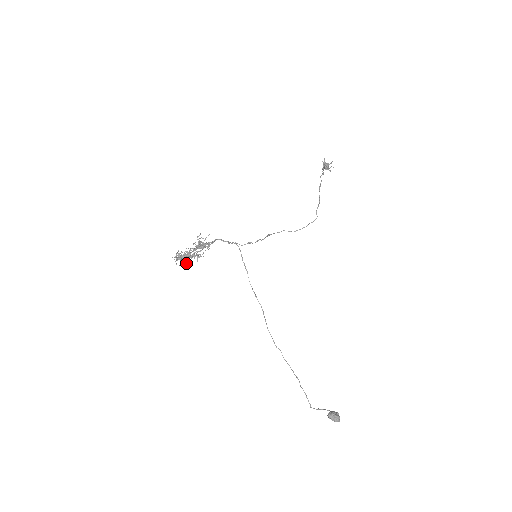
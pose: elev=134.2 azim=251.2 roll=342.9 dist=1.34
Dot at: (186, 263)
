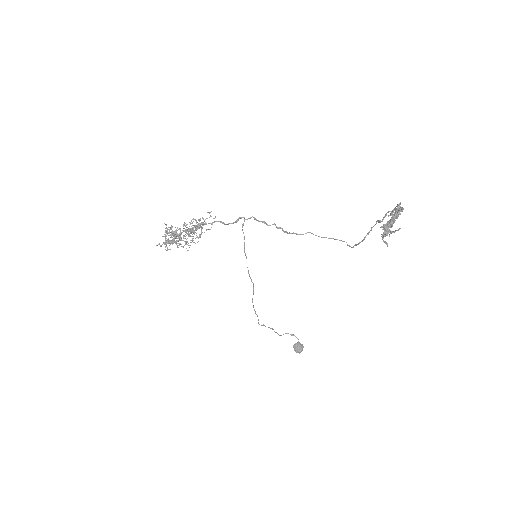
Dot at: occluded
